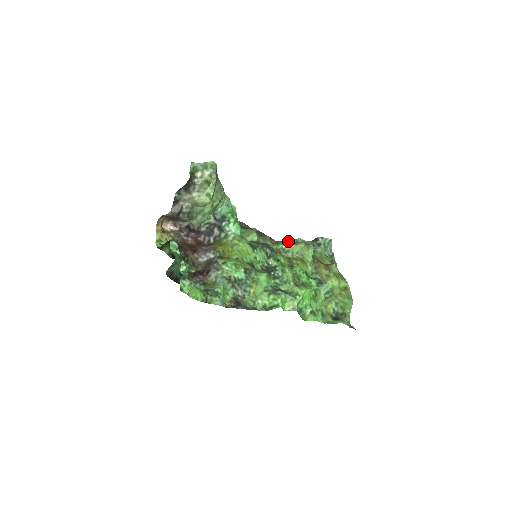
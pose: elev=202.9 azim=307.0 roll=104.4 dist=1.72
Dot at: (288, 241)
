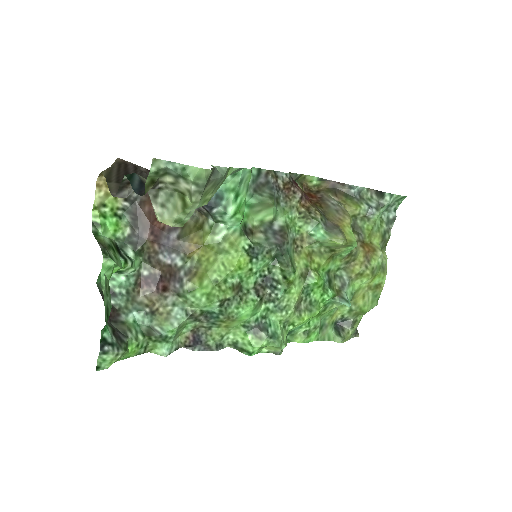
Dot at: (336, 183)
